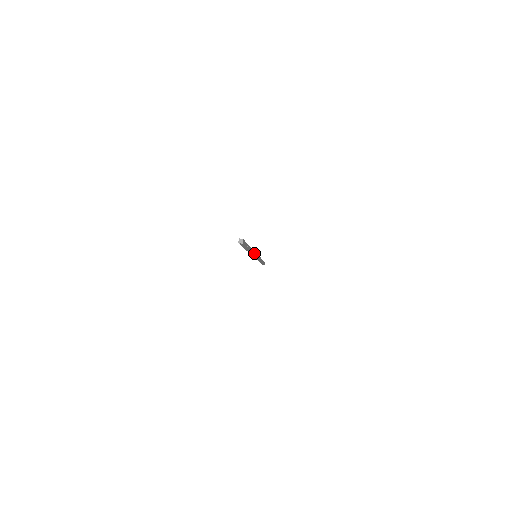
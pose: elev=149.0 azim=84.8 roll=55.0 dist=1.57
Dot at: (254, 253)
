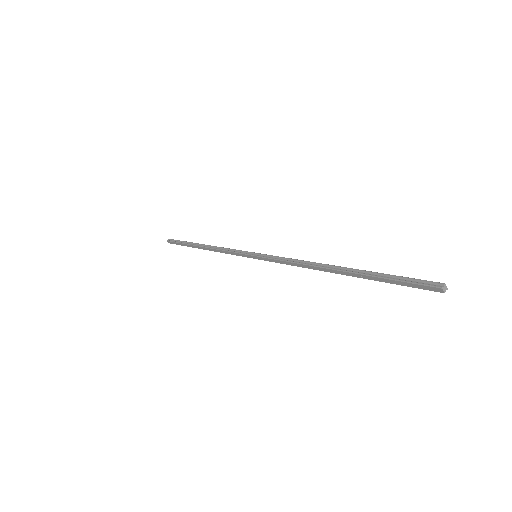
Dot at: (293, 261)
